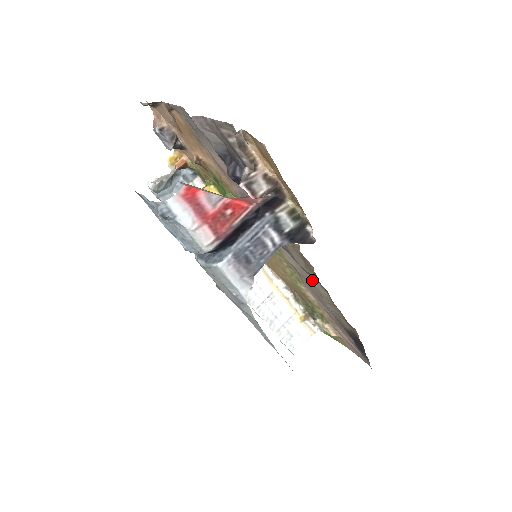
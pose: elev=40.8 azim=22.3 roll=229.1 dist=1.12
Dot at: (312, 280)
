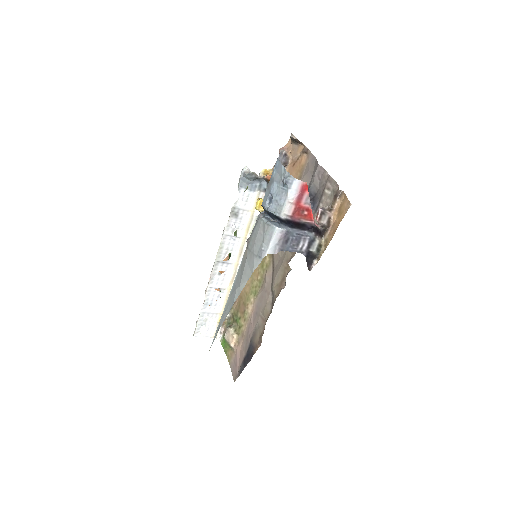
Dot at: (270, 296)
